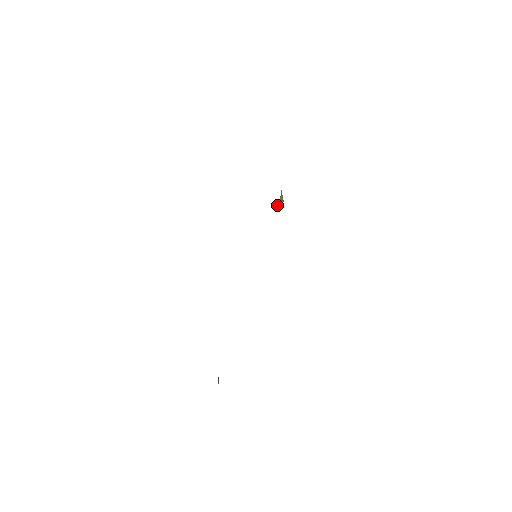
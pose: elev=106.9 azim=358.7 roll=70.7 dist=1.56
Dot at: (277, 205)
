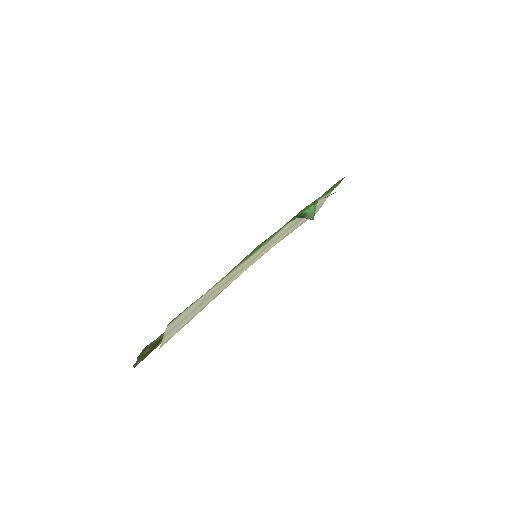
Dot at: (304, 217)
